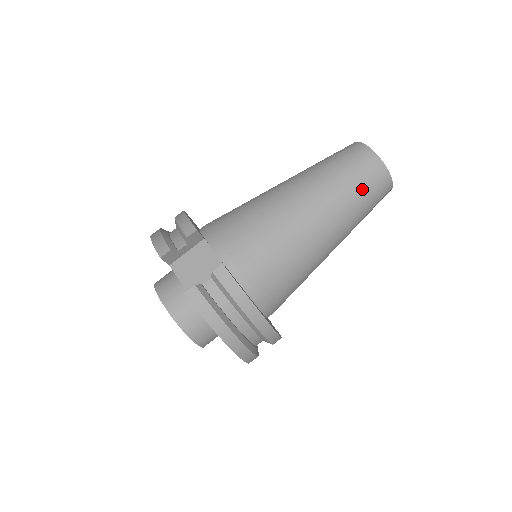
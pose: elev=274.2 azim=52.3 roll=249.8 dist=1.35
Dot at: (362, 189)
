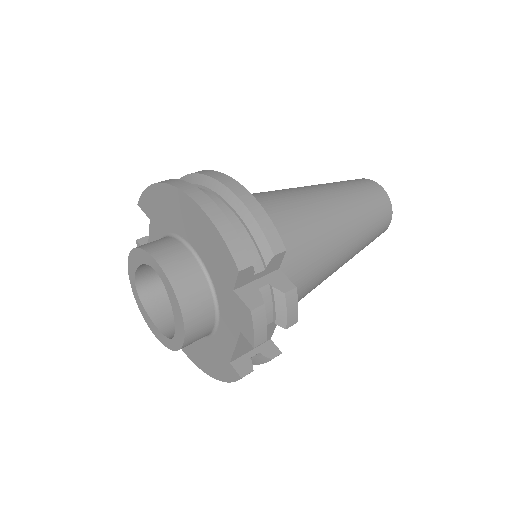
Dot at: occluded
